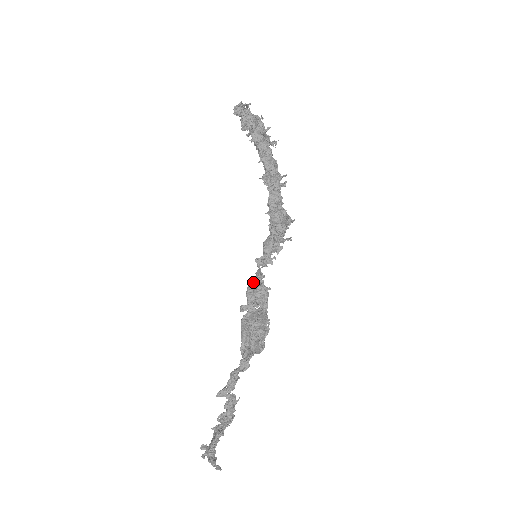
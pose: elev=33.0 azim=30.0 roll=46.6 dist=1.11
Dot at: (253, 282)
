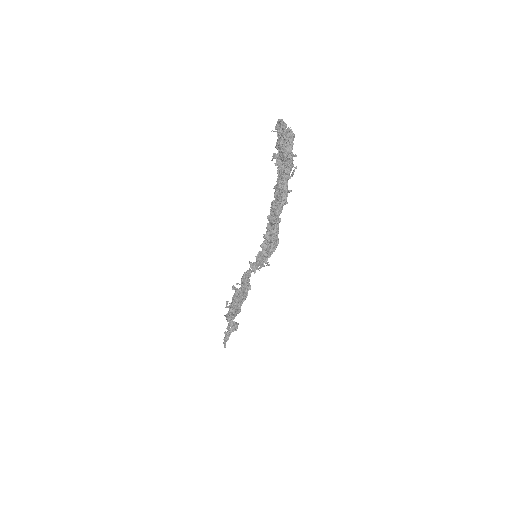
Dot at: occluded
